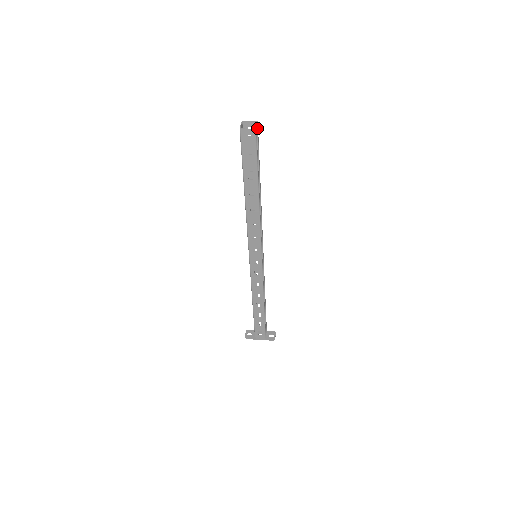
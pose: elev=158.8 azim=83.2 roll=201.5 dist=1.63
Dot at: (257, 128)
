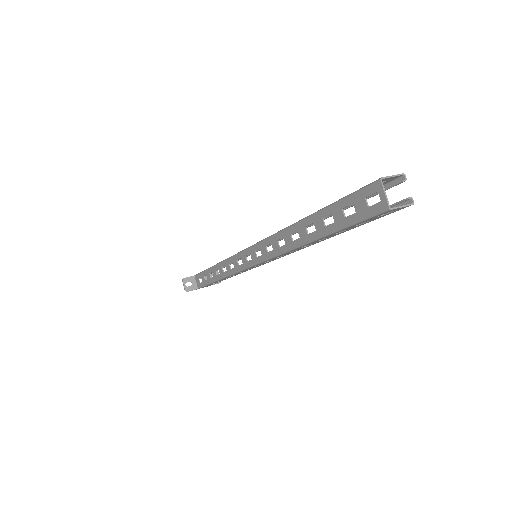
Dot at: (398, 183)
